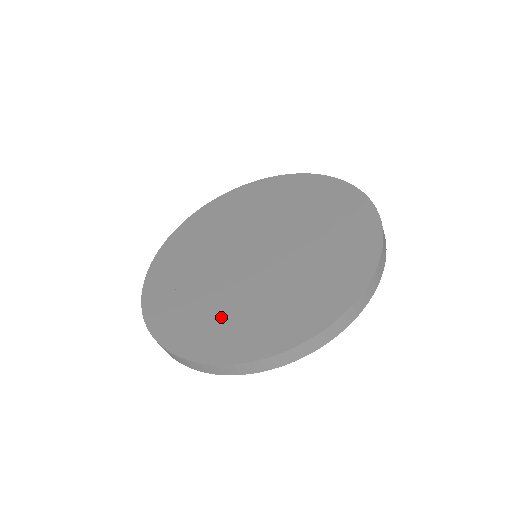
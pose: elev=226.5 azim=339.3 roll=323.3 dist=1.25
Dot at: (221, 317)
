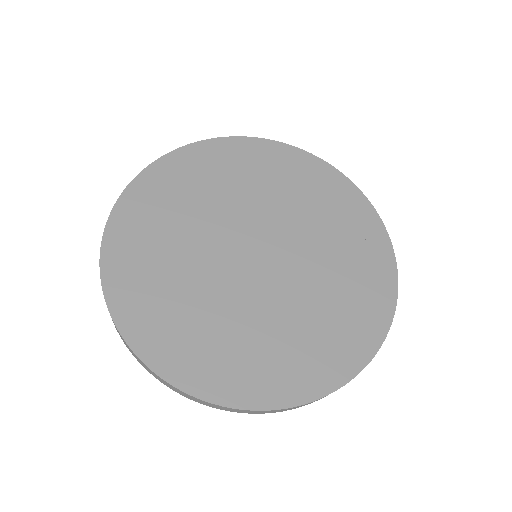
Dot at: (223, 339)
